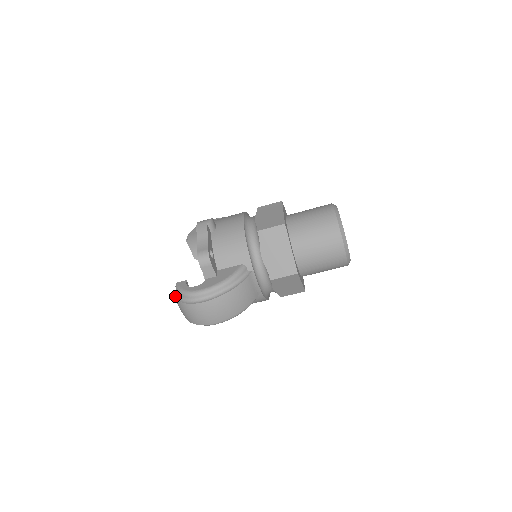
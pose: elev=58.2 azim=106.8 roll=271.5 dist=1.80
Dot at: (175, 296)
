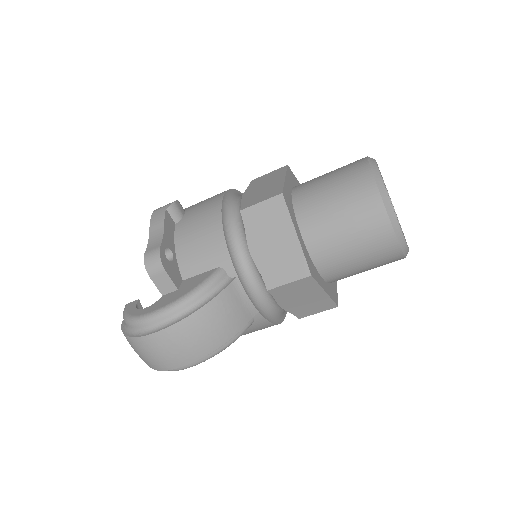
Dot at: (122, 326)
